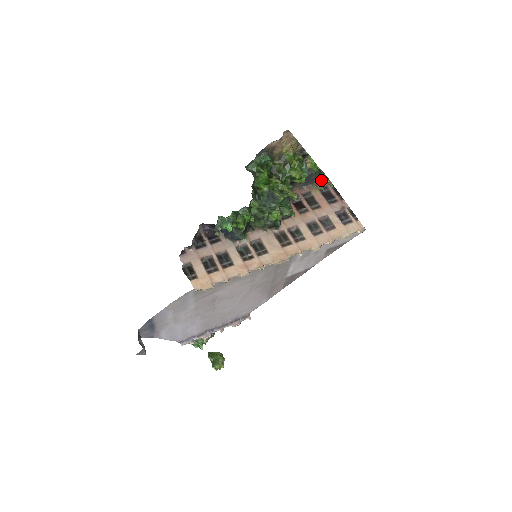
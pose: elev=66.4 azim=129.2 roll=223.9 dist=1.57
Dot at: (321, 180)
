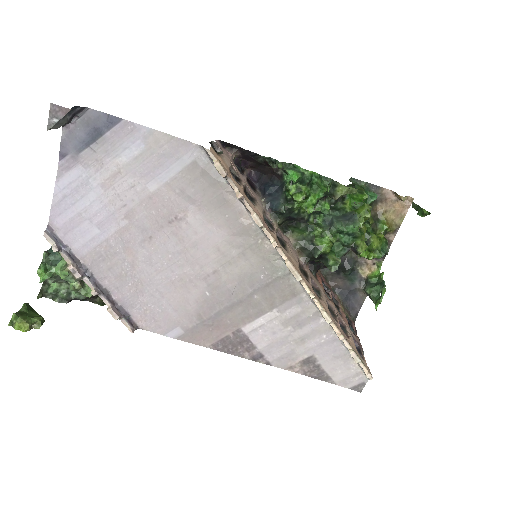
Dot at: (350, 313)
